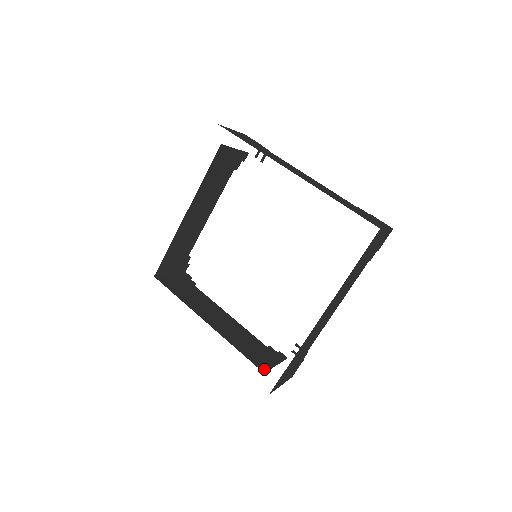
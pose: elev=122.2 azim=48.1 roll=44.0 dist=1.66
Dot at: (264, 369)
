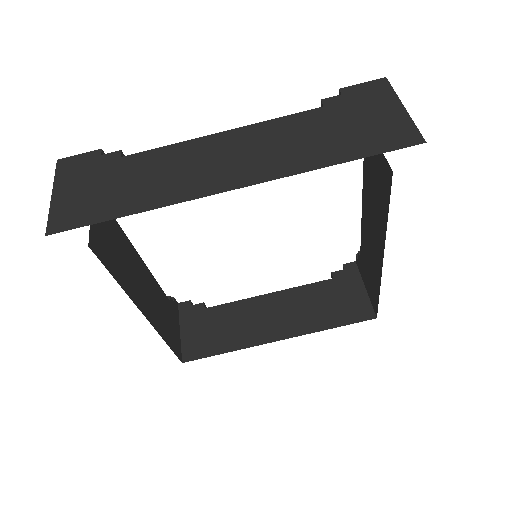
Dot at: (370, 313)
